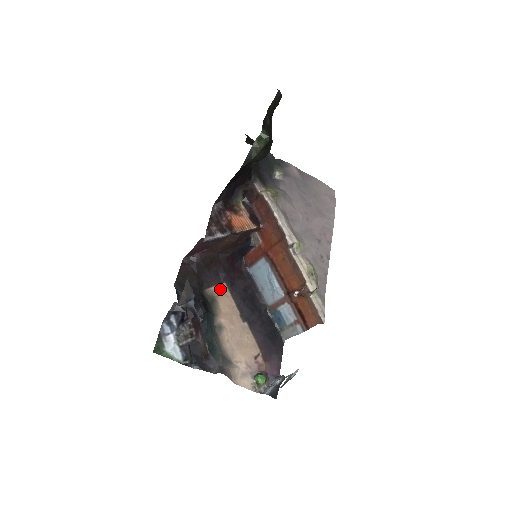
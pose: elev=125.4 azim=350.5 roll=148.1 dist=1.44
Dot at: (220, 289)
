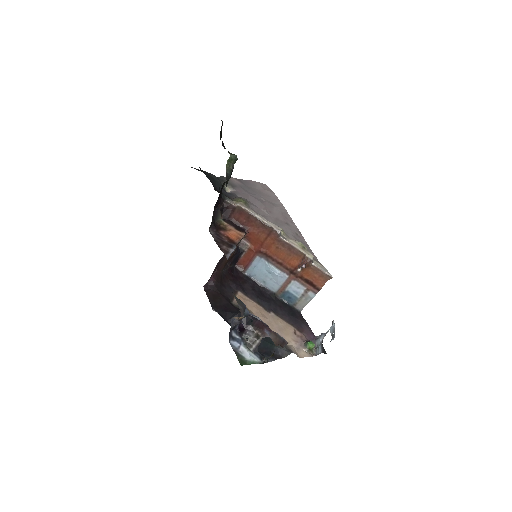
Dot at: (240, 297)
